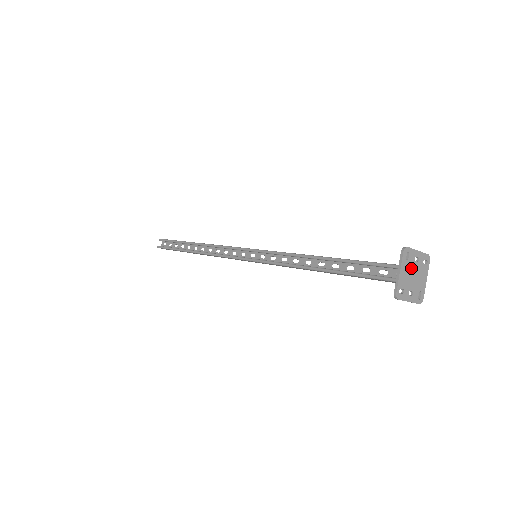
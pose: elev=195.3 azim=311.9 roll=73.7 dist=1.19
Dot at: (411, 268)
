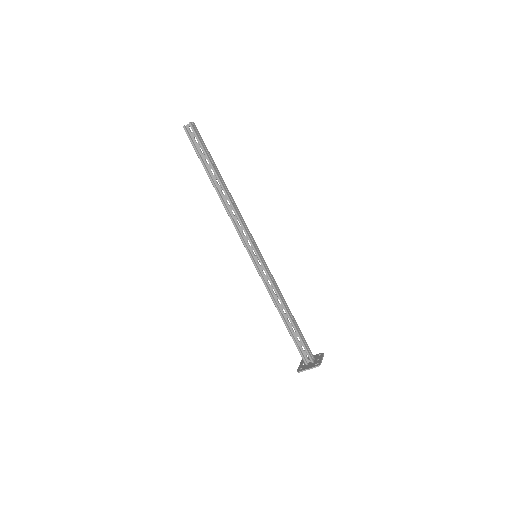
Dot at: (313, 364)
